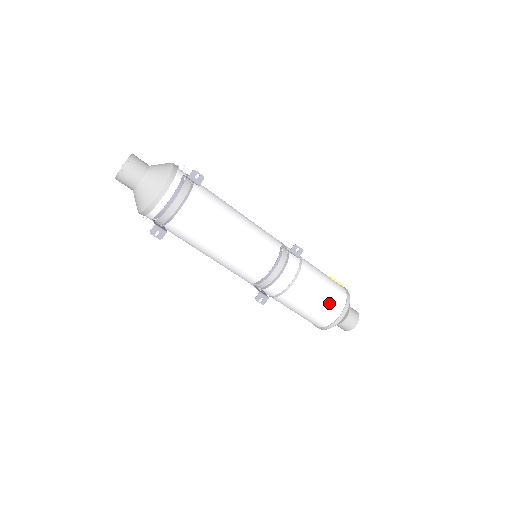
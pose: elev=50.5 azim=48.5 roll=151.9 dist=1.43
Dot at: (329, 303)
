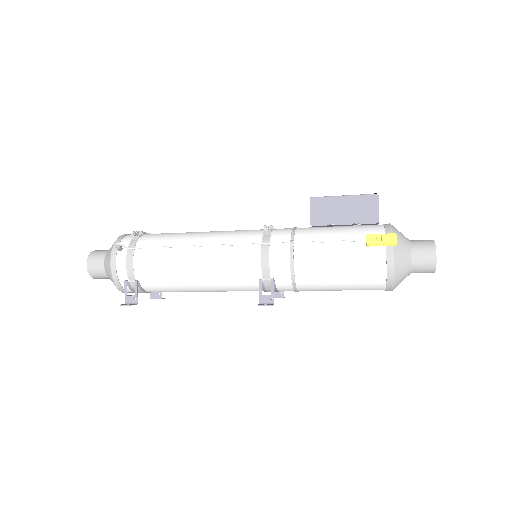
Dot at: occluded
